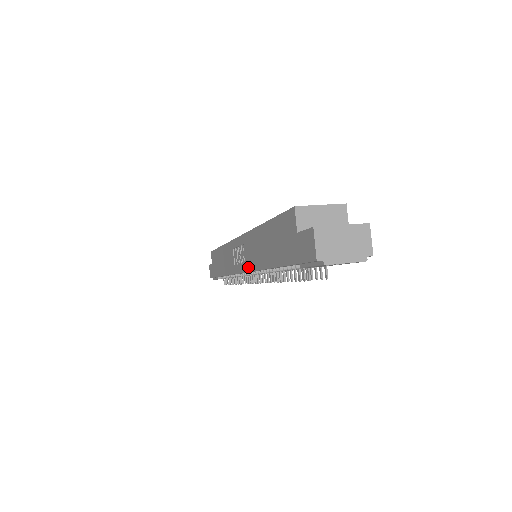
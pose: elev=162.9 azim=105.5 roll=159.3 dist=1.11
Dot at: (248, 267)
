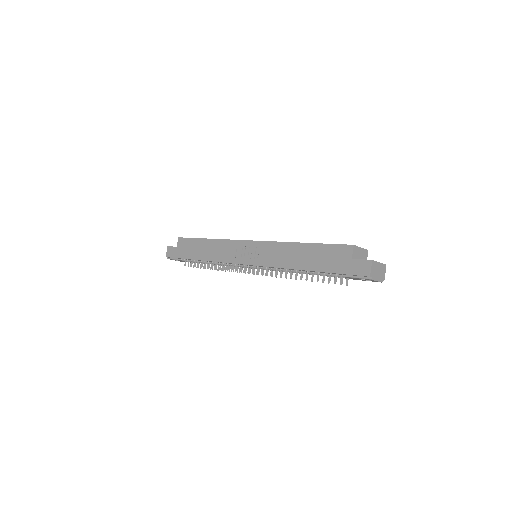
Dot at: (265, 263)
